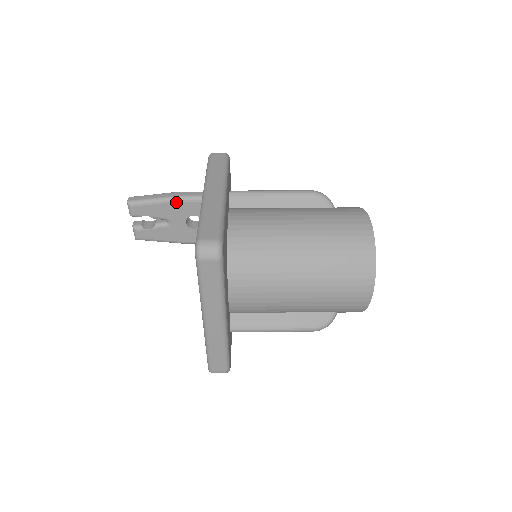
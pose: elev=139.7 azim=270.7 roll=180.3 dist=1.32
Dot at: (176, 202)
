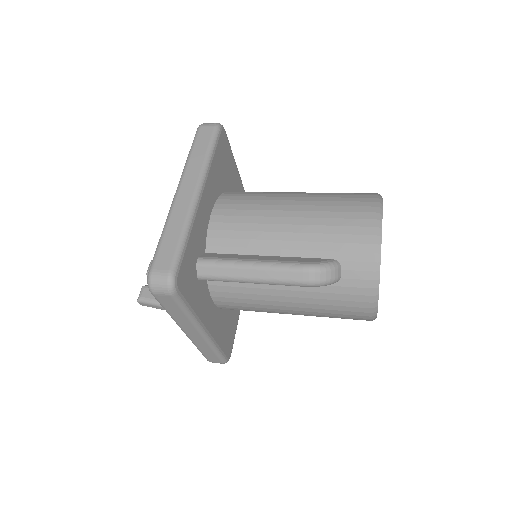
Dot at: occluded
